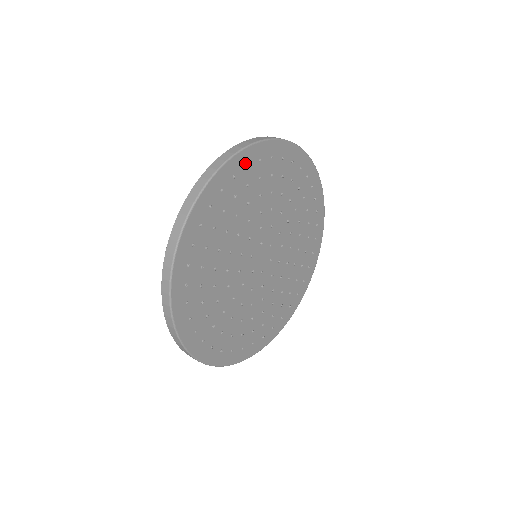
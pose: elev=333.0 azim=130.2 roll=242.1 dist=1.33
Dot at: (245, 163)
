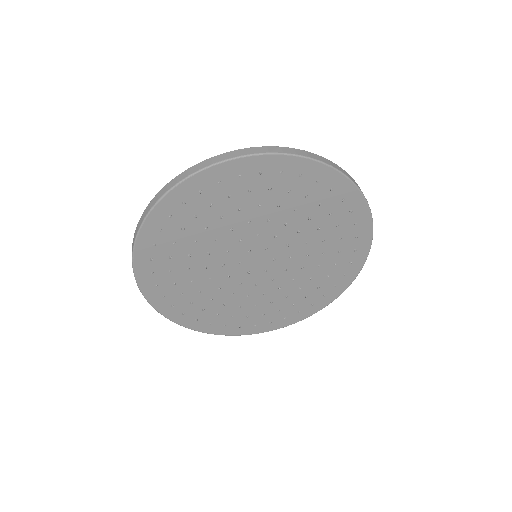
Dot at: (301, 171)
